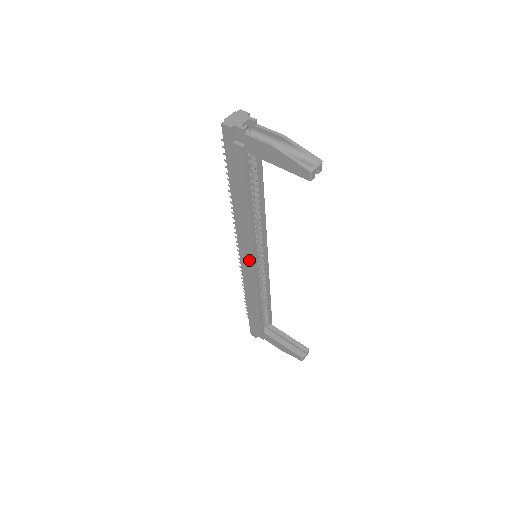
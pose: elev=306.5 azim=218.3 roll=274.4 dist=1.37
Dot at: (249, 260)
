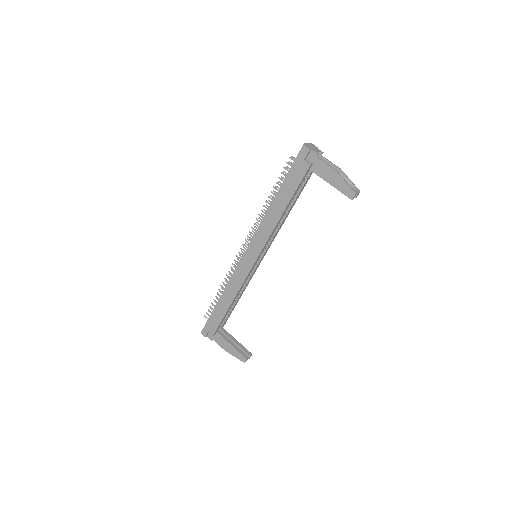
Dot at: (253, 256)
